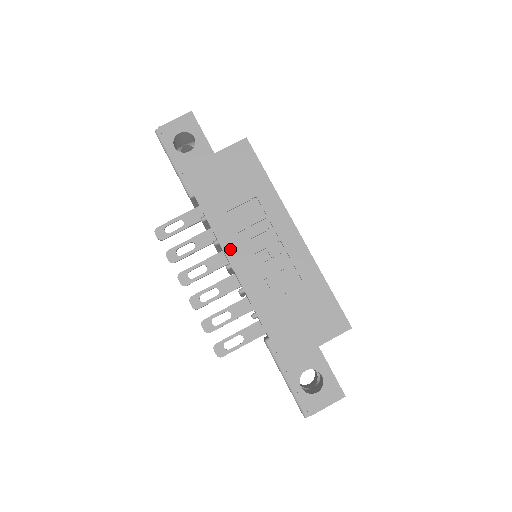
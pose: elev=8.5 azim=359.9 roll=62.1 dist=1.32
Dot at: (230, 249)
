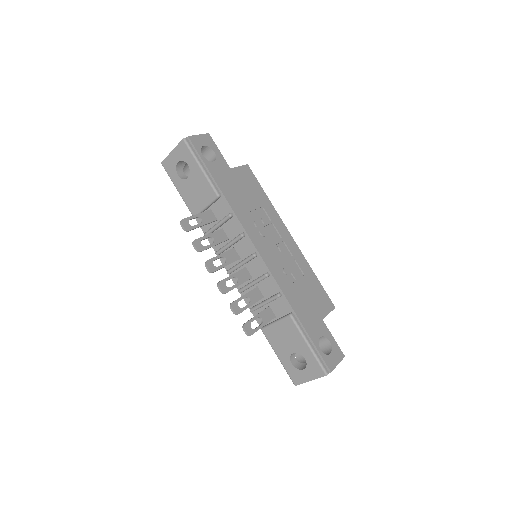
Dot at: (256, 241)
